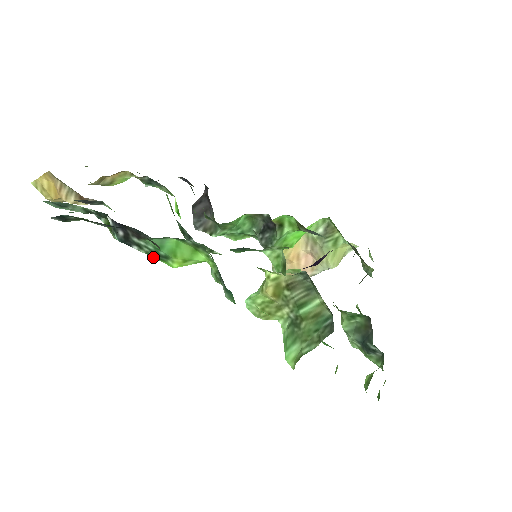
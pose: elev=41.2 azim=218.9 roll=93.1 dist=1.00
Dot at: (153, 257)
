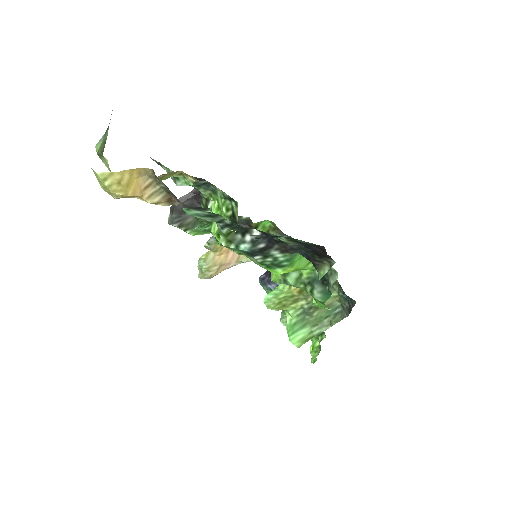
Dot at: (262, 265)
